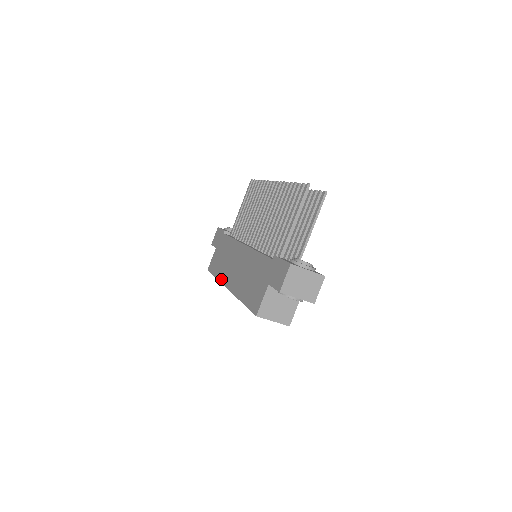
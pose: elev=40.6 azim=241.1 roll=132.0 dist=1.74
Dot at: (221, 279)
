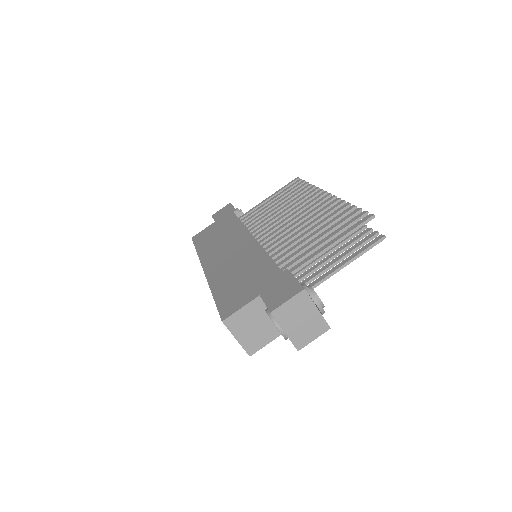
Dot at: (202, 256)
